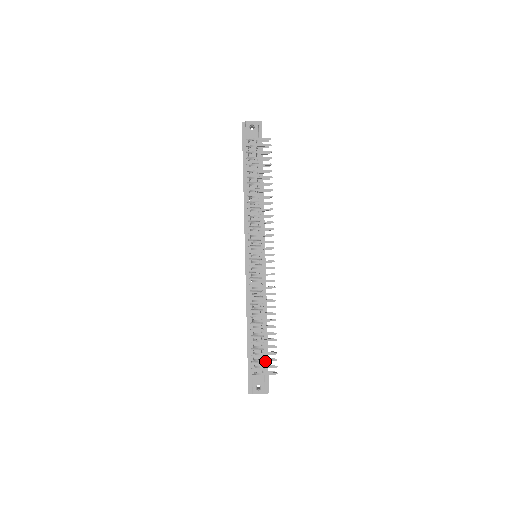
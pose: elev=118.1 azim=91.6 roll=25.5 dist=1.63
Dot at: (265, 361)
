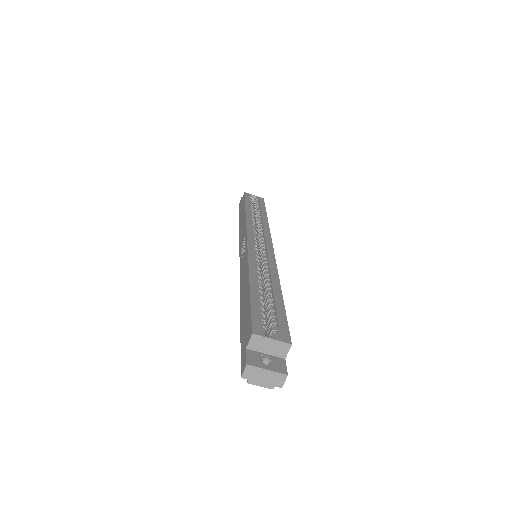
Dot at: occluded
